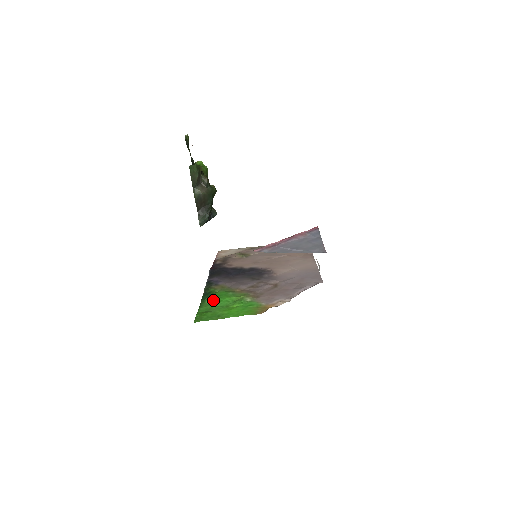
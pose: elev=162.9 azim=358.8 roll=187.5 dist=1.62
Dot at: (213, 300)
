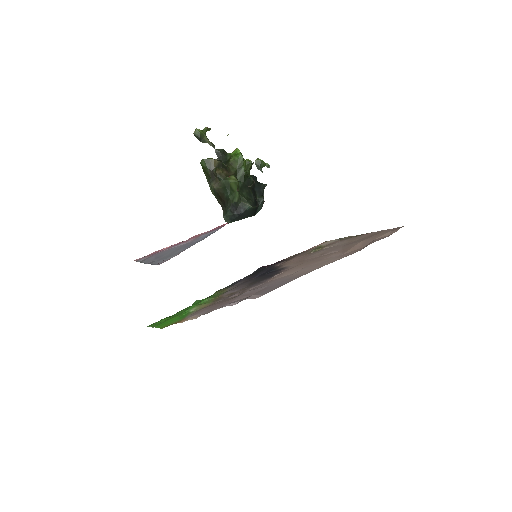
Dot at: (192, 305)
